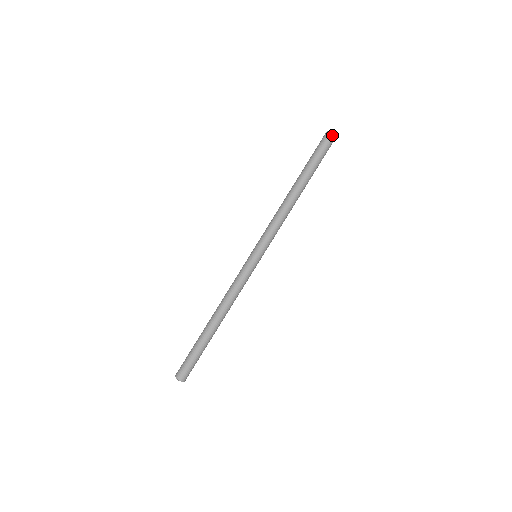
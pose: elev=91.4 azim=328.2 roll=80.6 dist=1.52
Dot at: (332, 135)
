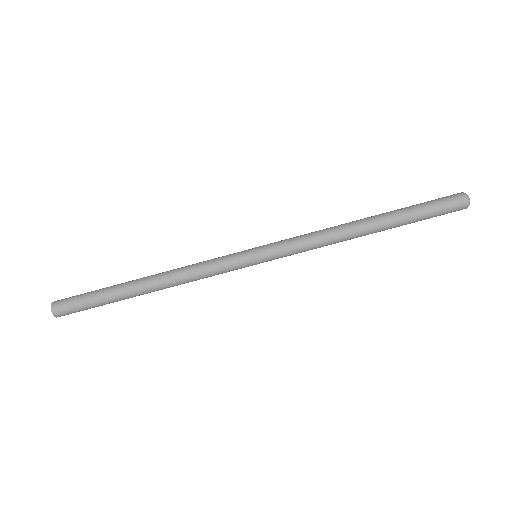
Dot at: (465, 199)
